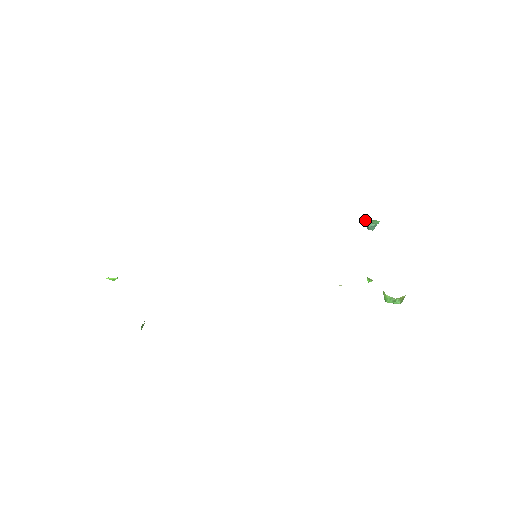
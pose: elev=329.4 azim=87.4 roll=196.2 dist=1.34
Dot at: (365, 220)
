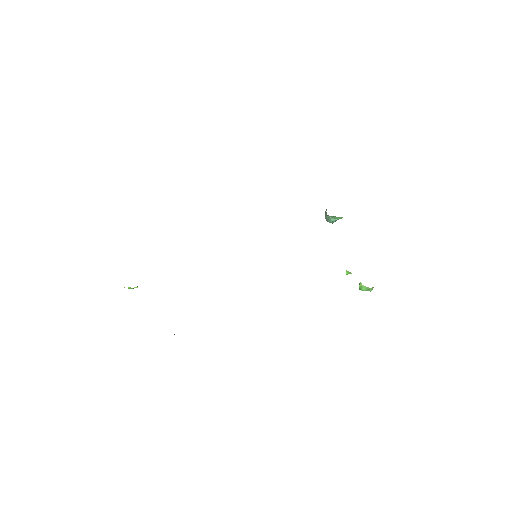
Dot at: (329, 216)
